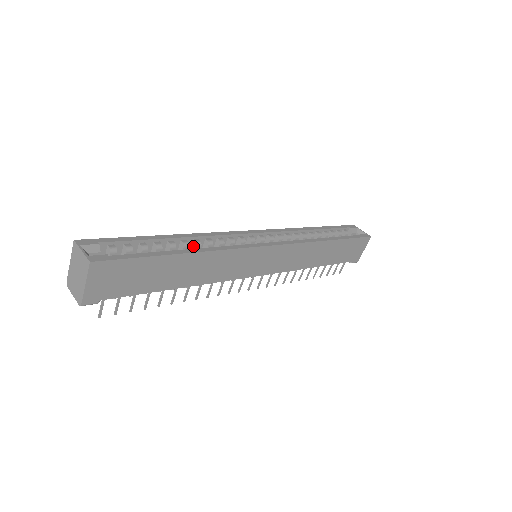
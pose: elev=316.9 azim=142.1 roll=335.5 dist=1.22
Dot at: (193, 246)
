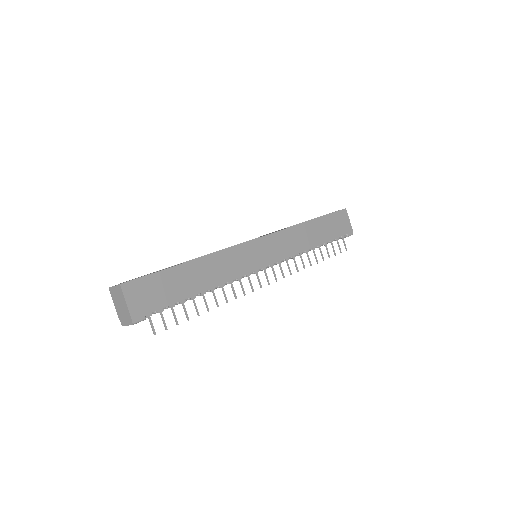
Dot at: occluded
